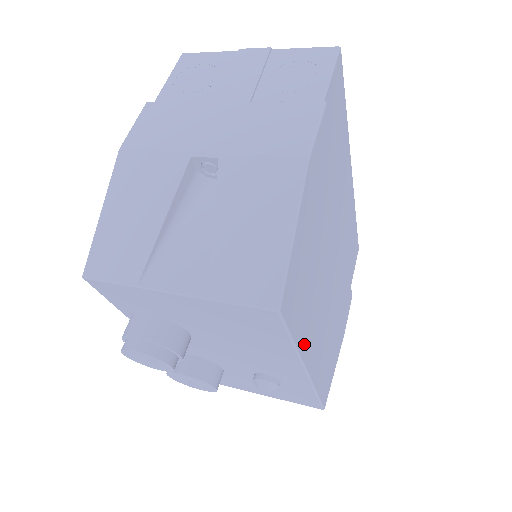
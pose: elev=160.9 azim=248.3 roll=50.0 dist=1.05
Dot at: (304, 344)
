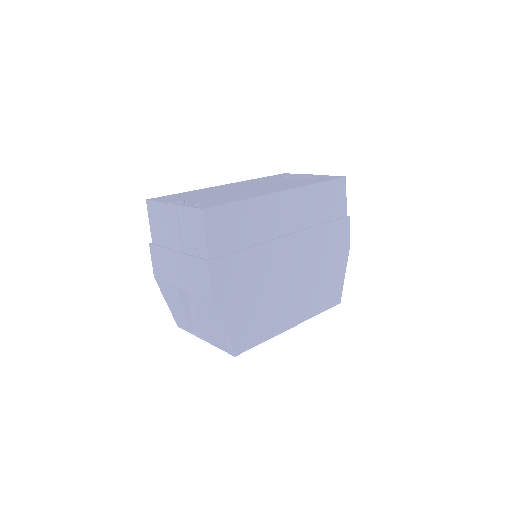
Dot at: (276, 329)
